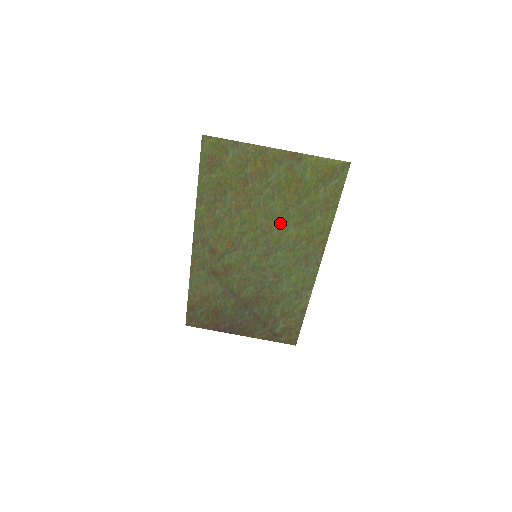
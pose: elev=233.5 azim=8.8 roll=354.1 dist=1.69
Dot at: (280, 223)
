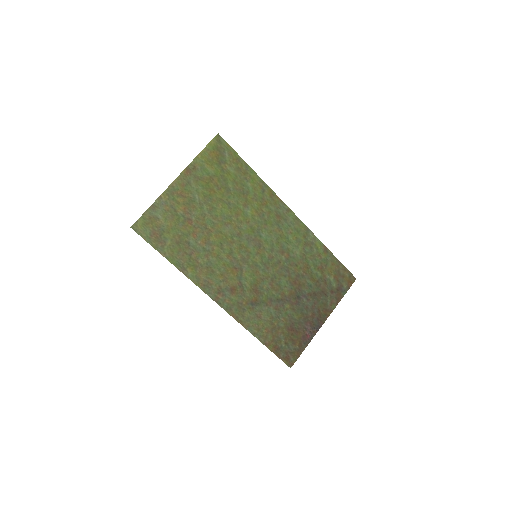
Dot at: (238, 217)
